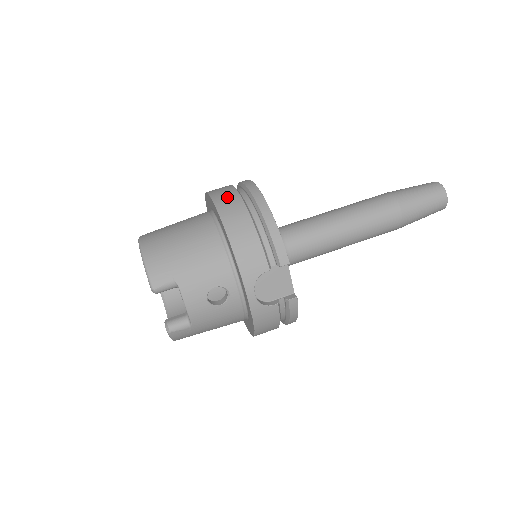
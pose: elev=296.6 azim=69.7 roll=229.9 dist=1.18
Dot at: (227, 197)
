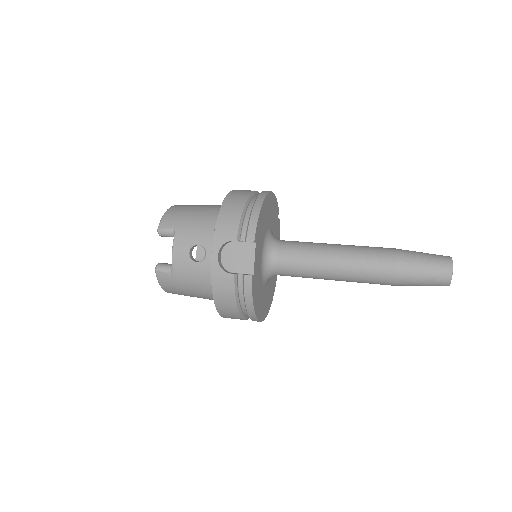
Dot at: (243, 190)
